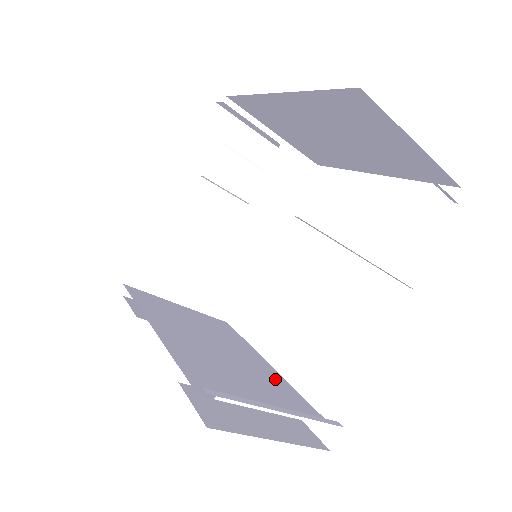
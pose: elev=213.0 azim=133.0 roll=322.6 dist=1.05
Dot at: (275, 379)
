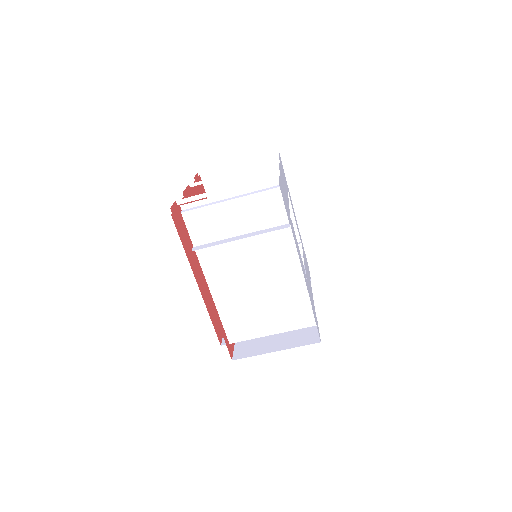
Dot at: (279, 241)
